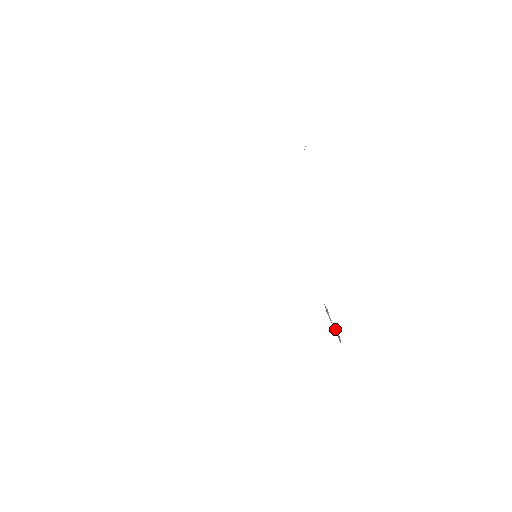
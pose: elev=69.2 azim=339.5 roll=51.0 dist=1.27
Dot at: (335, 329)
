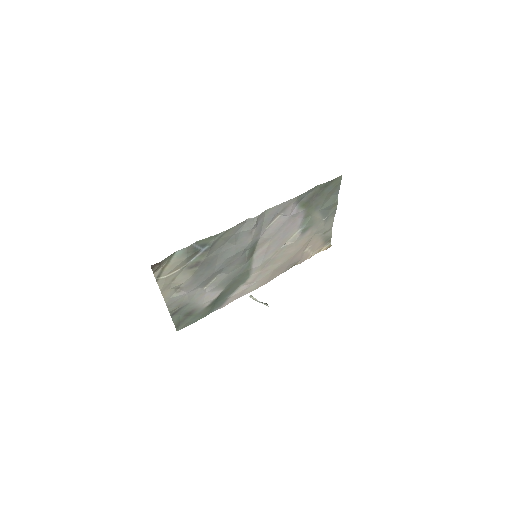
Dot at: (256, 299)
